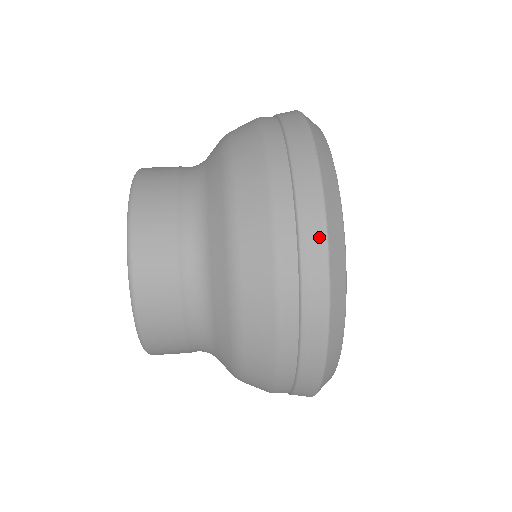
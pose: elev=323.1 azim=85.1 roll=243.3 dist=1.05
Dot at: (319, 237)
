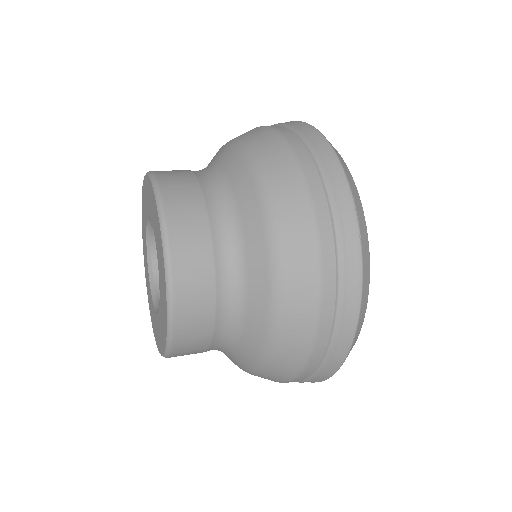
Dot at: (353, 313)
